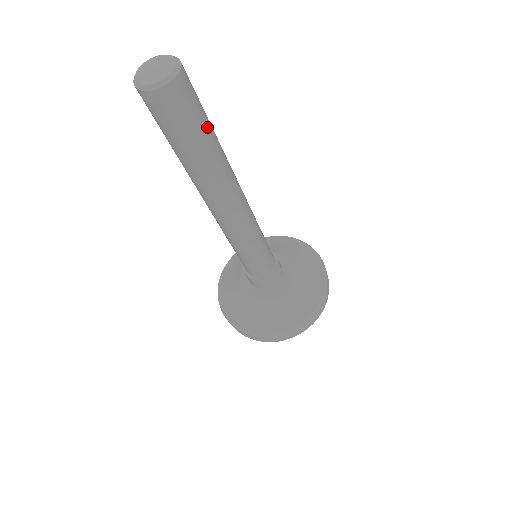
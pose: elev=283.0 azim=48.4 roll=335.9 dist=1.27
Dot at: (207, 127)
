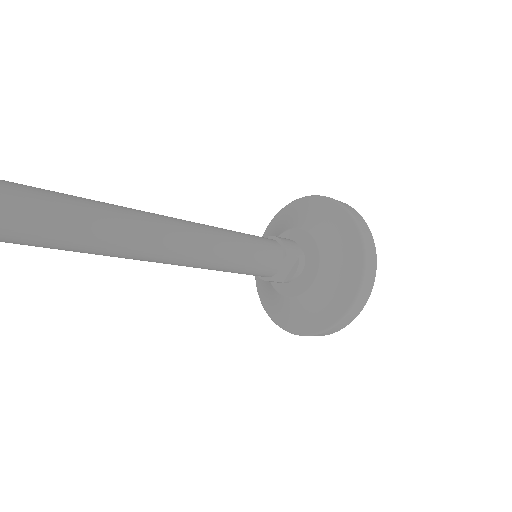
Dot at: (30, 212)
